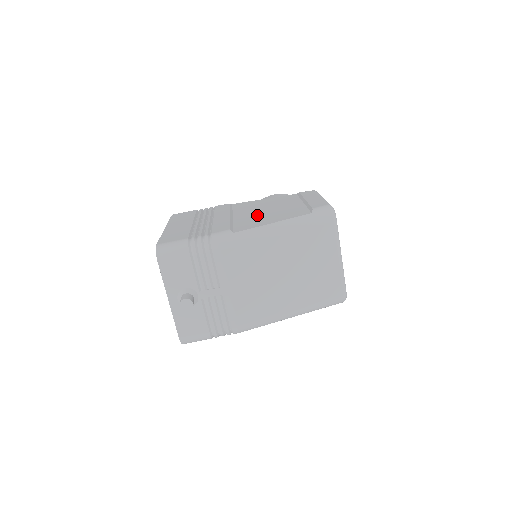
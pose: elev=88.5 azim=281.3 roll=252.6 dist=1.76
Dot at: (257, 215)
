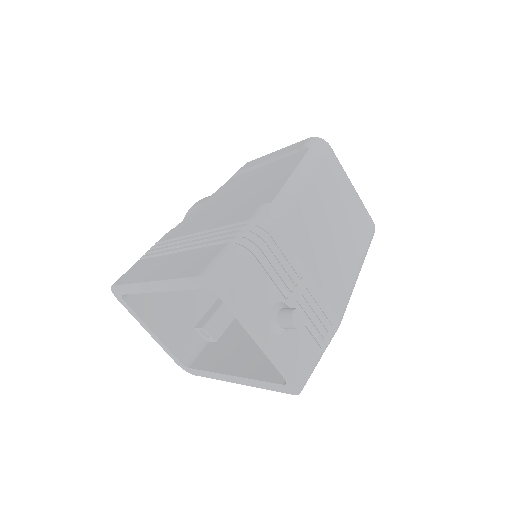
Dot at: (246, 195)
